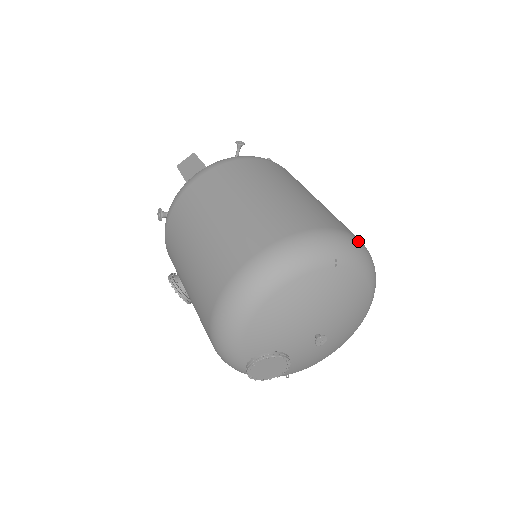
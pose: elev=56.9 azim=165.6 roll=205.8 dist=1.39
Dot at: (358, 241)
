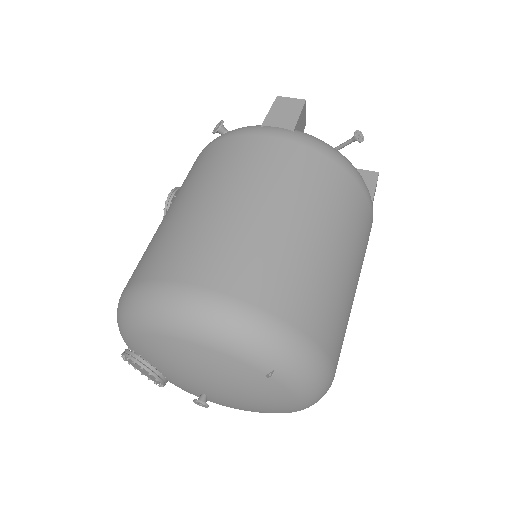
Dot at: (326, 369)
